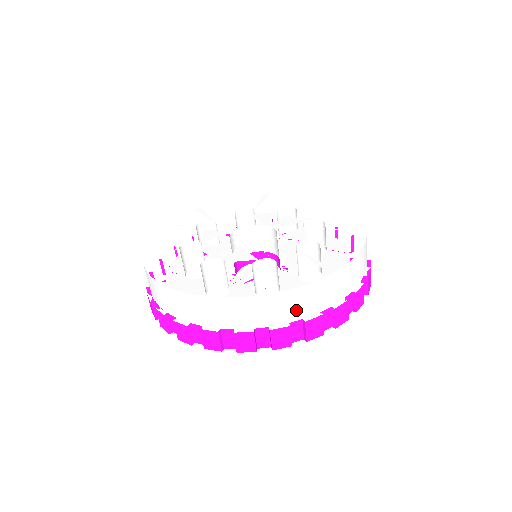
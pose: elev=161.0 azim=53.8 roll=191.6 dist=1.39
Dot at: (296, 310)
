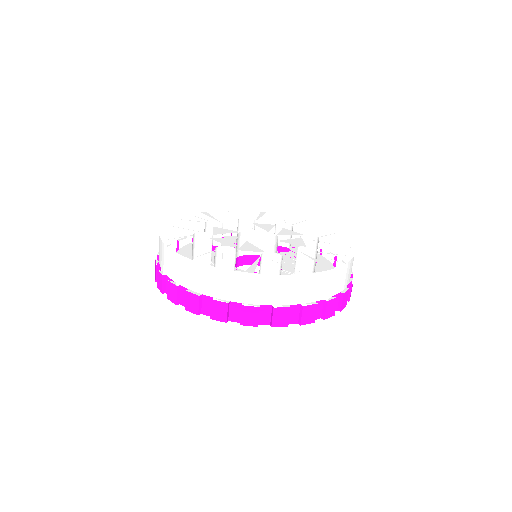
Dot at: (298, 294)
